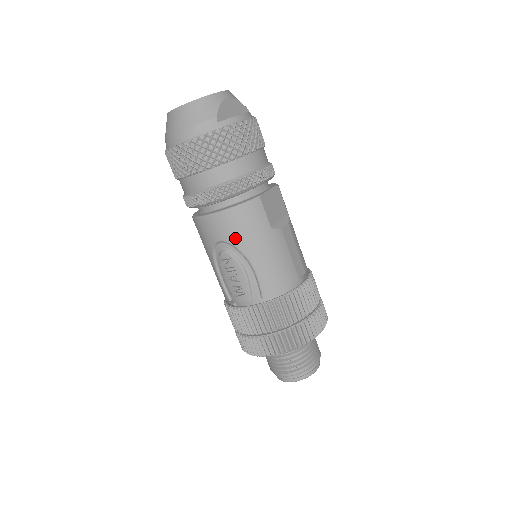
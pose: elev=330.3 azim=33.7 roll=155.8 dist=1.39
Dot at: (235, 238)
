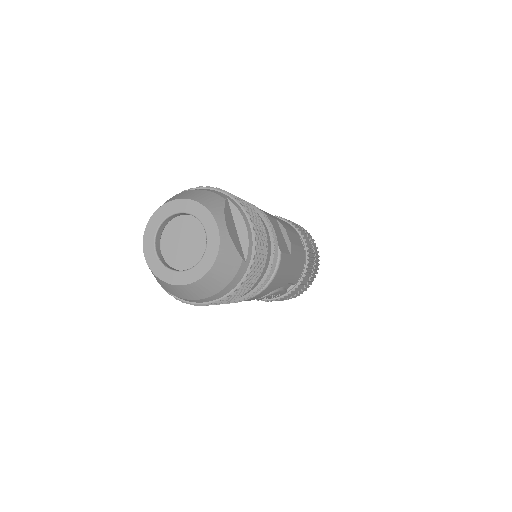
Dot at: (275, 288)
